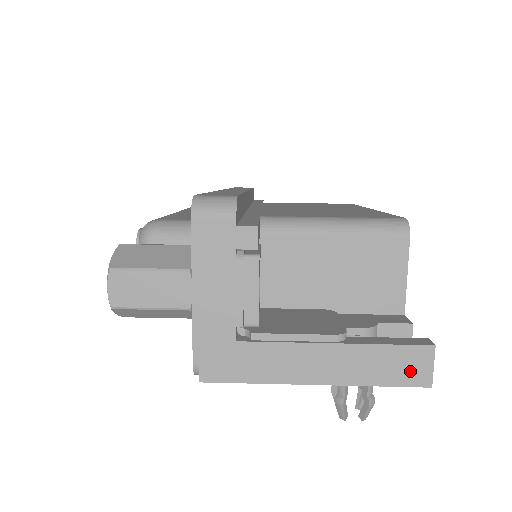
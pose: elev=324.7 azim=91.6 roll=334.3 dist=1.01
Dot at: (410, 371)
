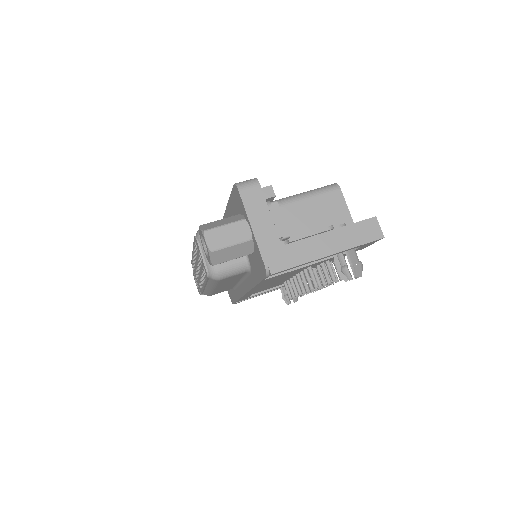
Dot at: (371, 233)
